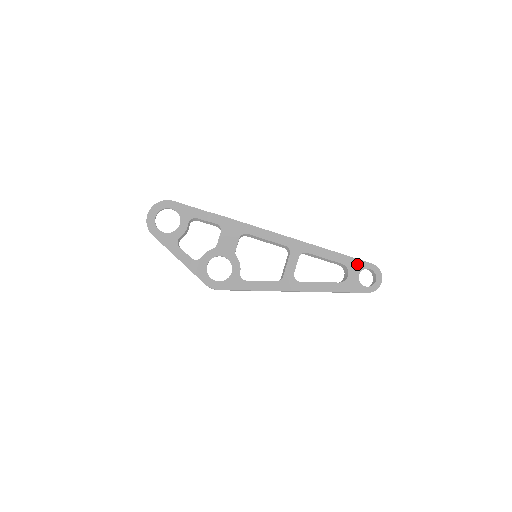
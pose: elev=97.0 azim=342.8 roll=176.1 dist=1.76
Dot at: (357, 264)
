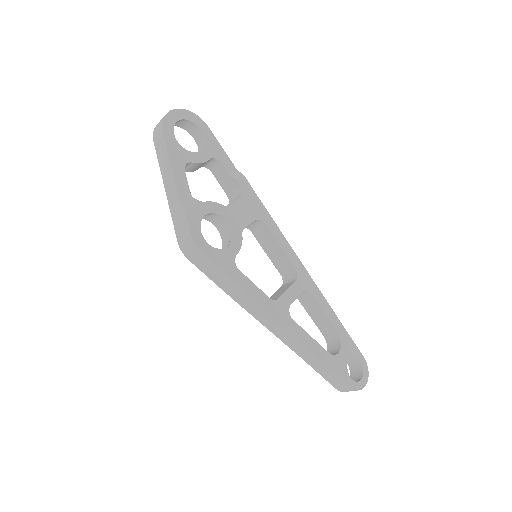
Dot at: (351, 346)
